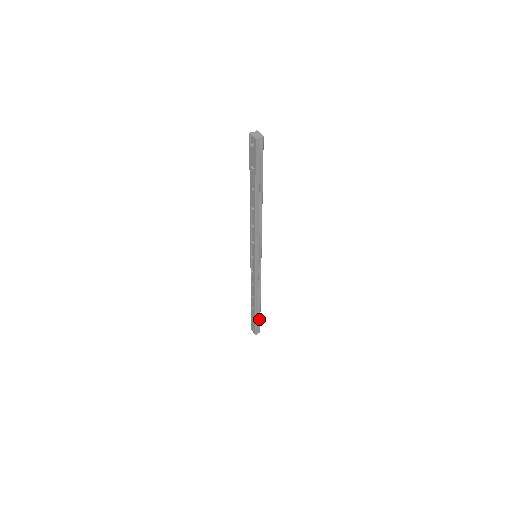
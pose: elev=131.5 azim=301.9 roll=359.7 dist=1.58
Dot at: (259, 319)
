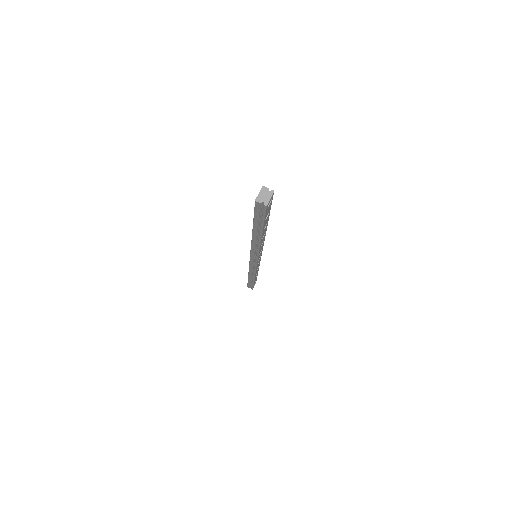
Dot at: (252, 284)
